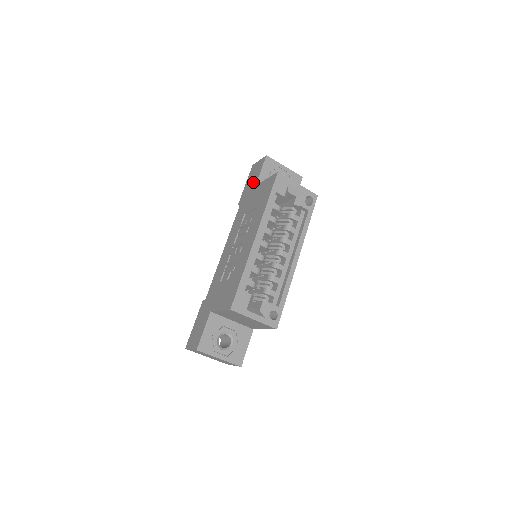
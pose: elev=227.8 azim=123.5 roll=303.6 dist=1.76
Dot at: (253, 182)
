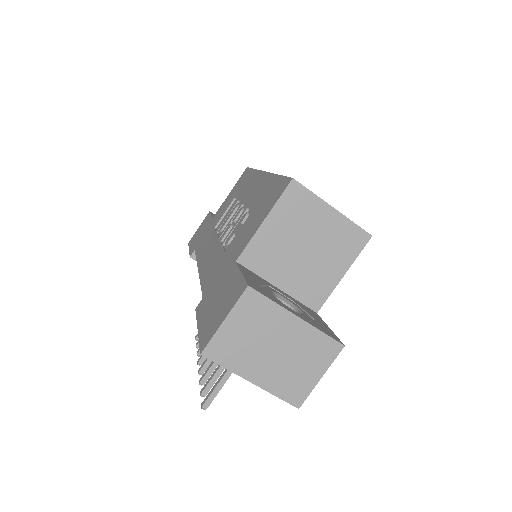
Dot at: (205, 226)
